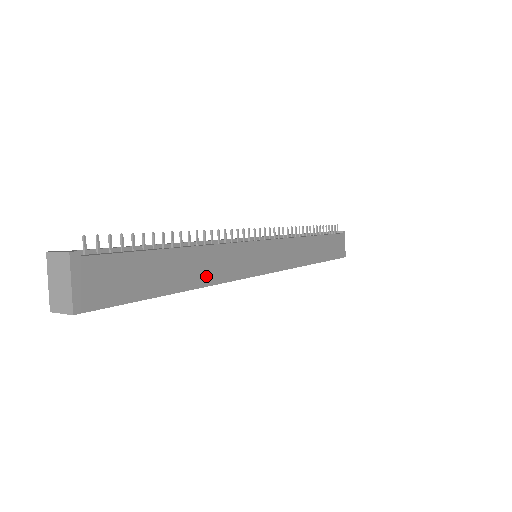
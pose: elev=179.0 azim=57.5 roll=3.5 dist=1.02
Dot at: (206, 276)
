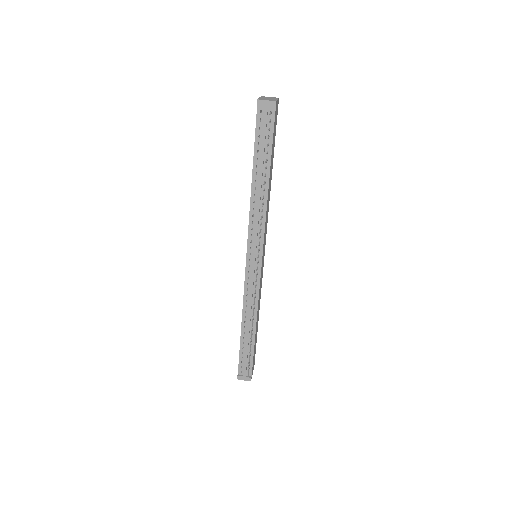
Dot at: (259, 308)
